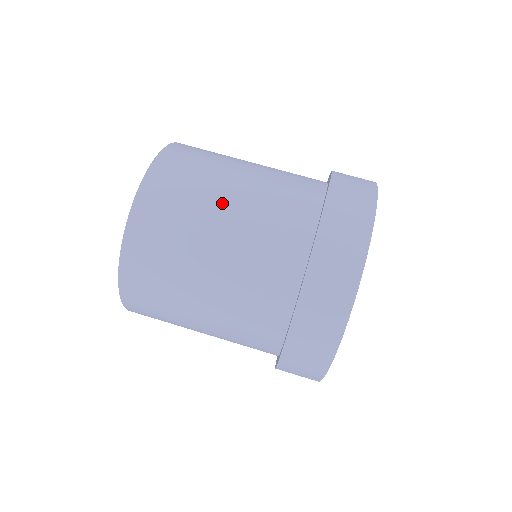
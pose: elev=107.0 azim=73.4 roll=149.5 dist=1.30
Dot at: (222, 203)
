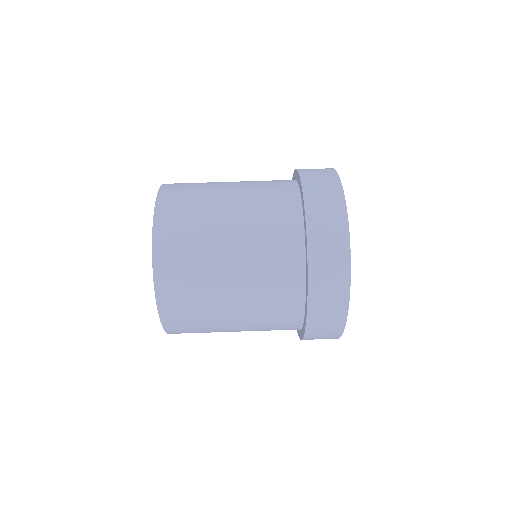
Dot at: (224, 260)
